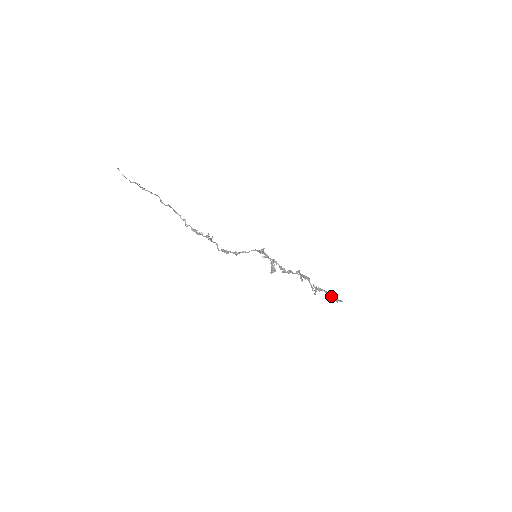
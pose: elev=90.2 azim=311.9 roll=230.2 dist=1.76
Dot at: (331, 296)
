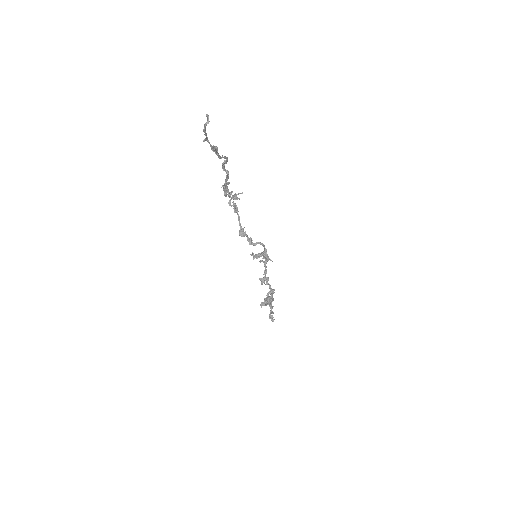
Dot at: (271, 313)
